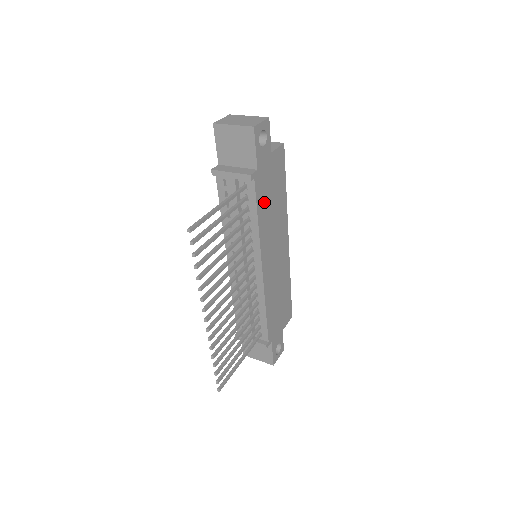
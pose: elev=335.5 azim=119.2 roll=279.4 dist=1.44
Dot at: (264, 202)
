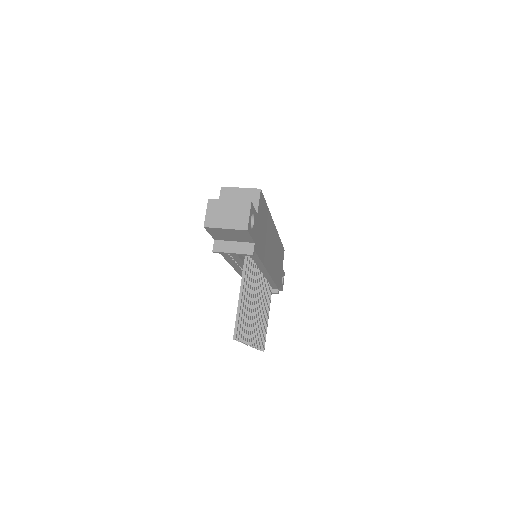
Dot at: (261, 245)
